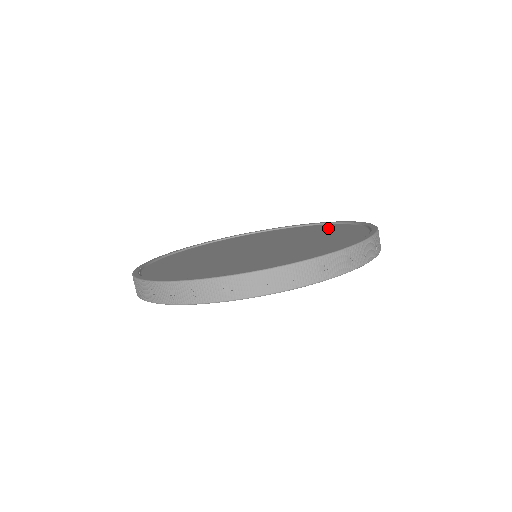
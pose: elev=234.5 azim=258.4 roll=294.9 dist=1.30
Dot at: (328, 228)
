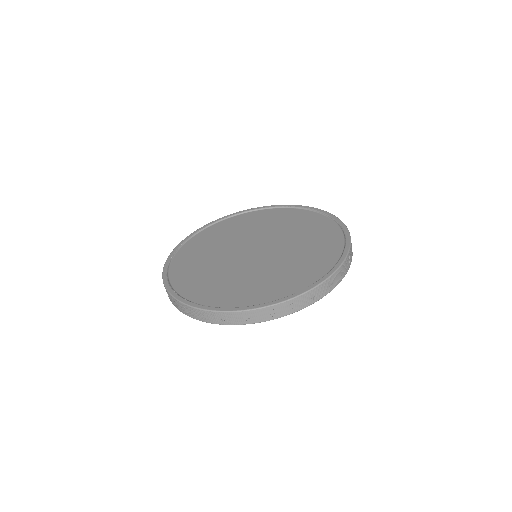
Dot at: (310, 221)
